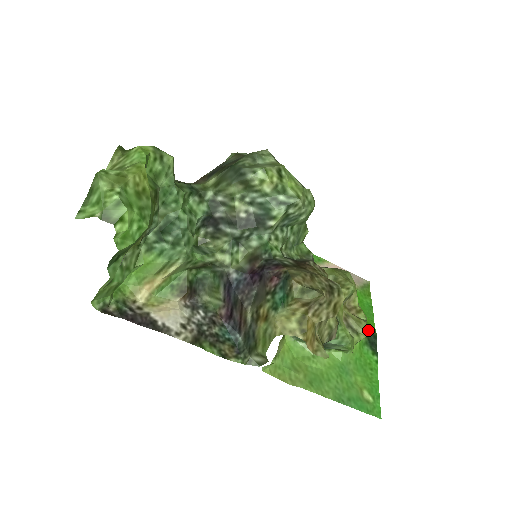
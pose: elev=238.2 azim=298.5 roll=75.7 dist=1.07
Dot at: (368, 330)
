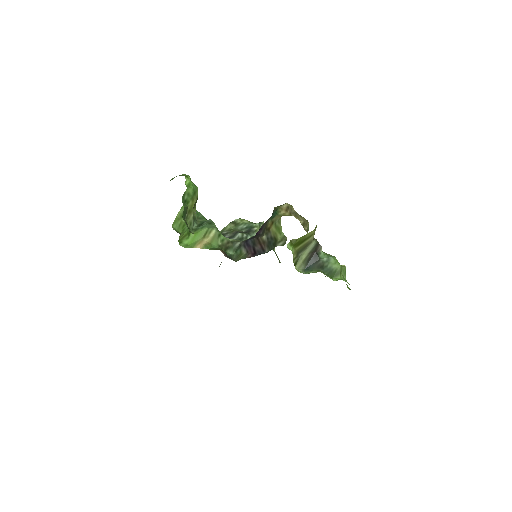
Dot at: occluded
